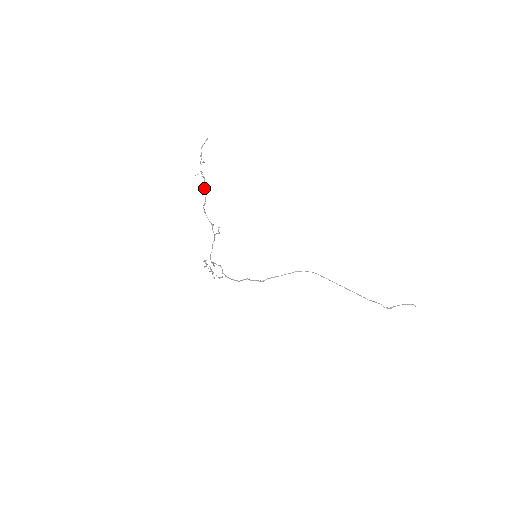
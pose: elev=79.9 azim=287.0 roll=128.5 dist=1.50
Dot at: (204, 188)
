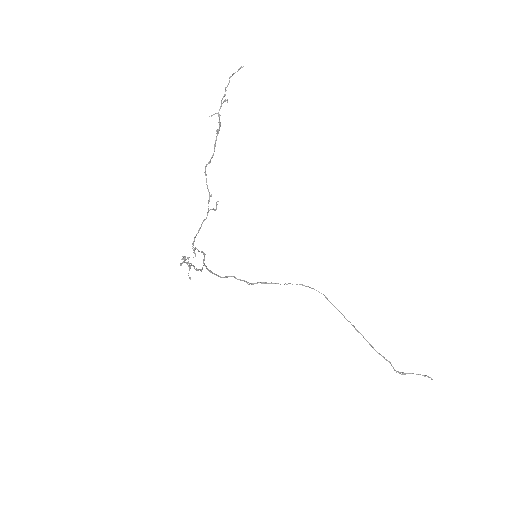
Dot at: occluded
